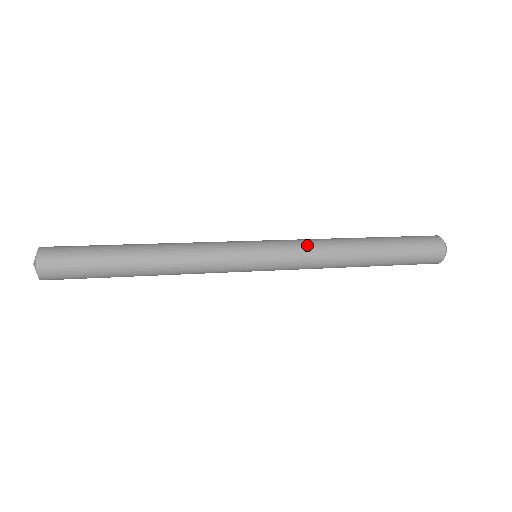
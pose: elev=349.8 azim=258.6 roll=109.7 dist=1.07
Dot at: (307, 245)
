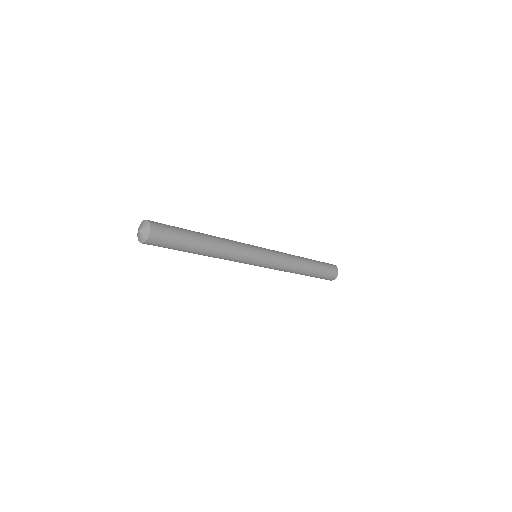
Dot at: (284, 261)
